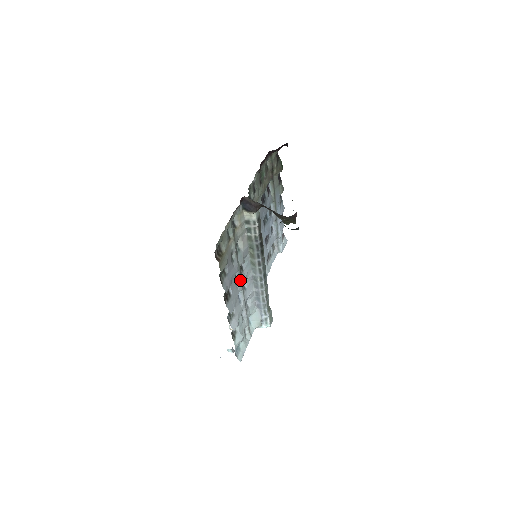
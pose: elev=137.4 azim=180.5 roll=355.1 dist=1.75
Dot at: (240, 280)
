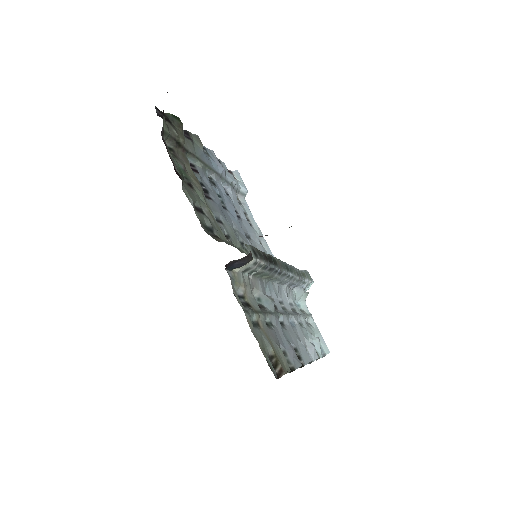
Dot at: (282, 316)
